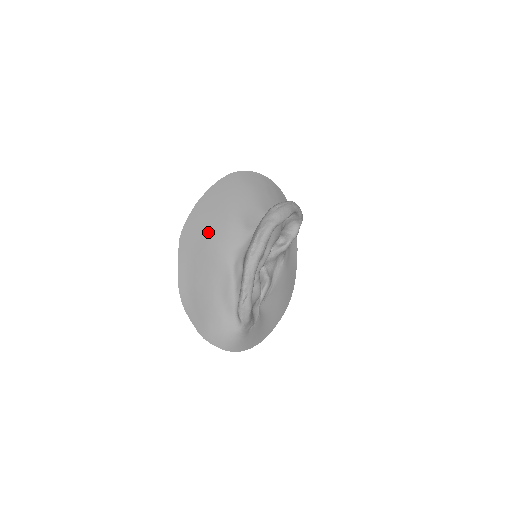
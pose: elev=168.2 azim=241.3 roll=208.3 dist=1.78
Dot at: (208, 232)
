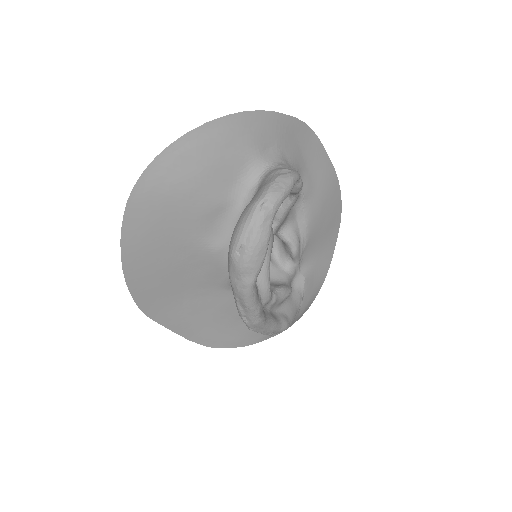
Dot at: (171, 285)
